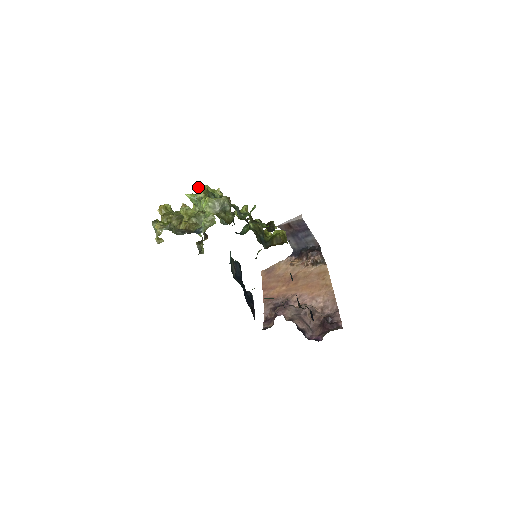
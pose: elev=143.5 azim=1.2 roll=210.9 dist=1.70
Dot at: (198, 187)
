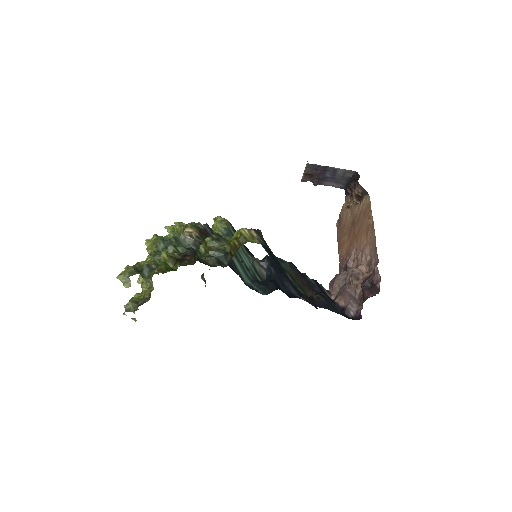
Dot at: (146, 244)
